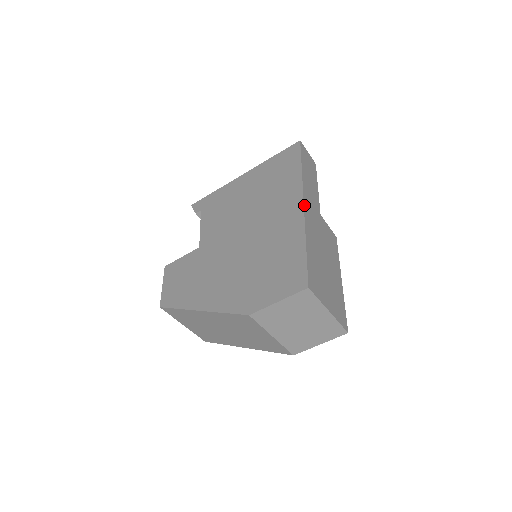
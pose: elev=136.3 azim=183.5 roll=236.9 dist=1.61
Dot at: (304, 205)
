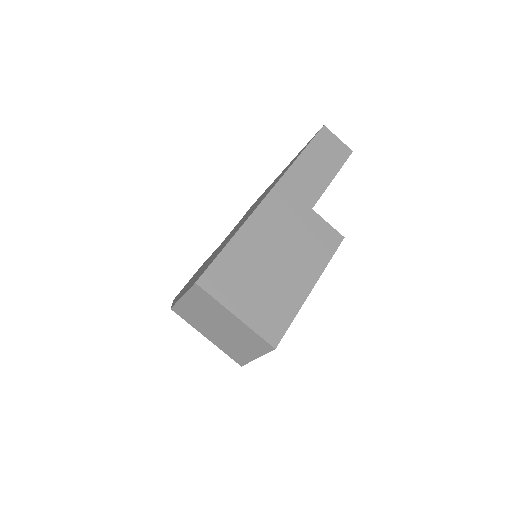
Dot at: (267, 196)
